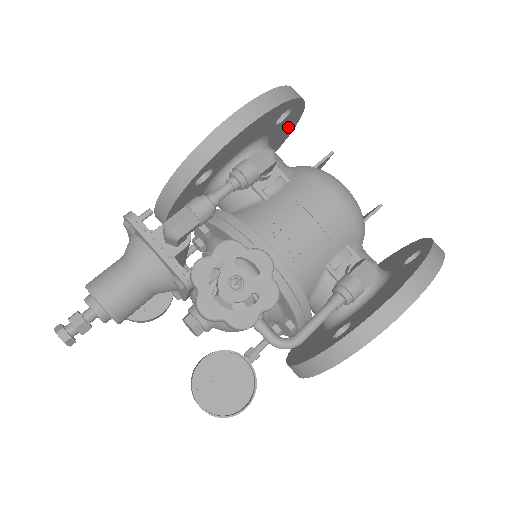
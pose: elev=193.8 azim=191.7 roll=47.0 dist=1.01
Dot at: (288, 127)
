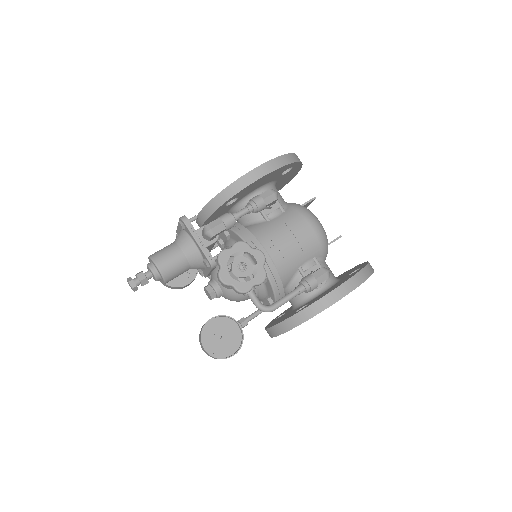
Dot at: (290, 176)
